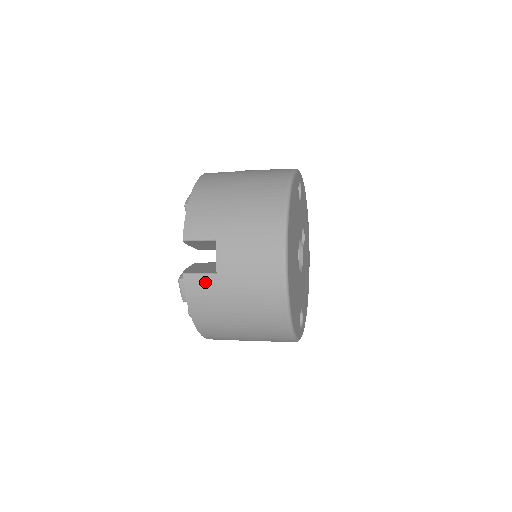
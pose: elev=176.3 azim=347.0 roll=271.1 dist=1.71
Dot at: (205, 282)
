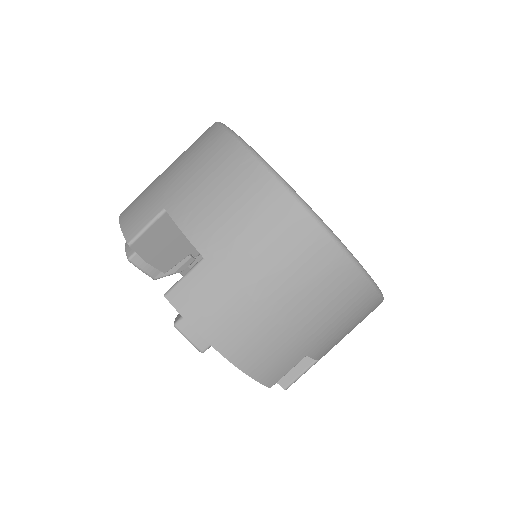
Dot at: occluded
